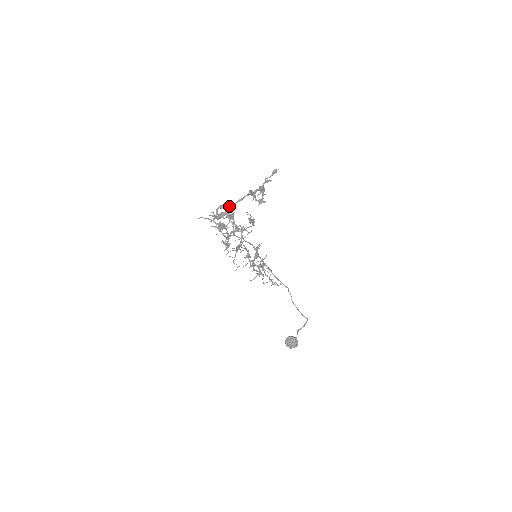
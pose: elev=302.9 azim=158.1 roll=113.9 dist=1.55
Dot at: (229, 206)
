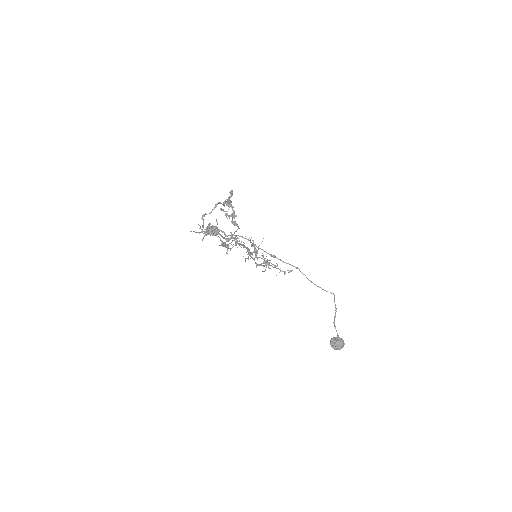
Dot at: (210, 213)
